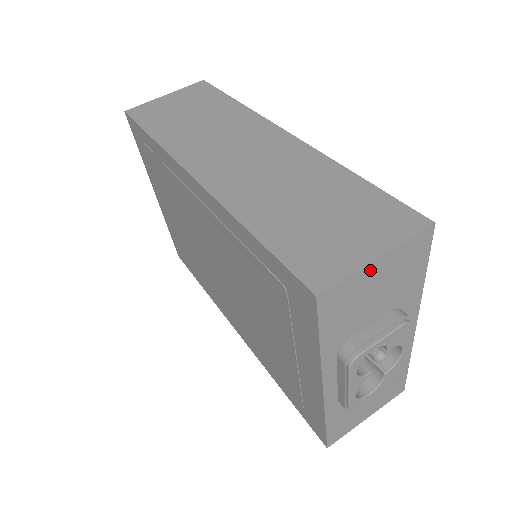
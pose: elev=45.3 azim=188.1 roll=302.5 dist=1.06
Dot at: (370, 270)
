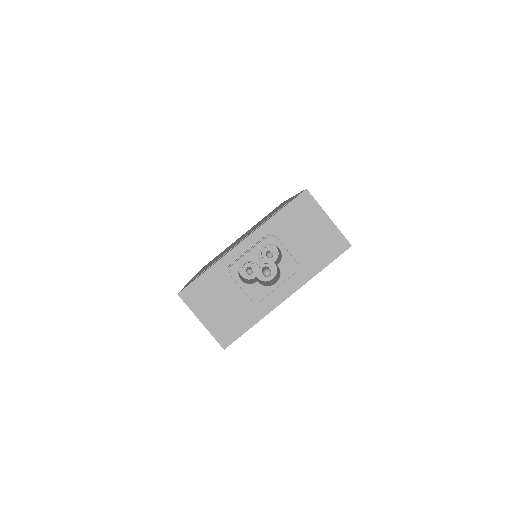
Dot at: (322, 217)
